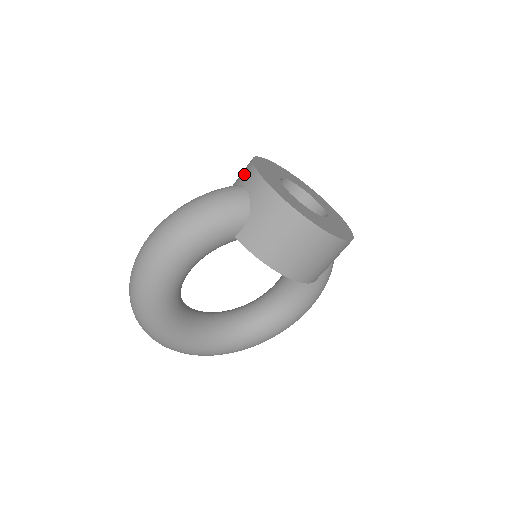
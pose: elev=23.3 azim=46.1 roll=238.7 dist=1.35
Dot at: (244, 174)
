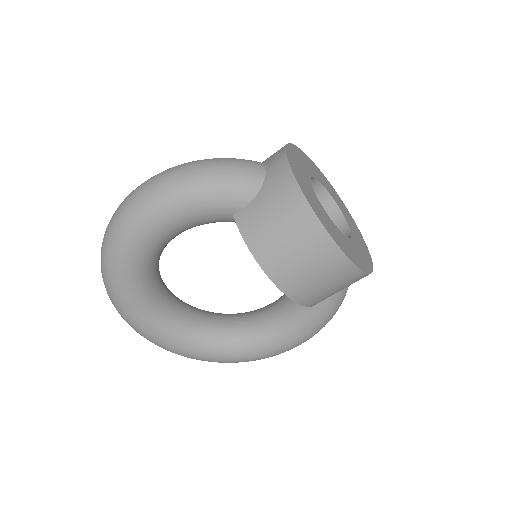
Dot at: occluded
